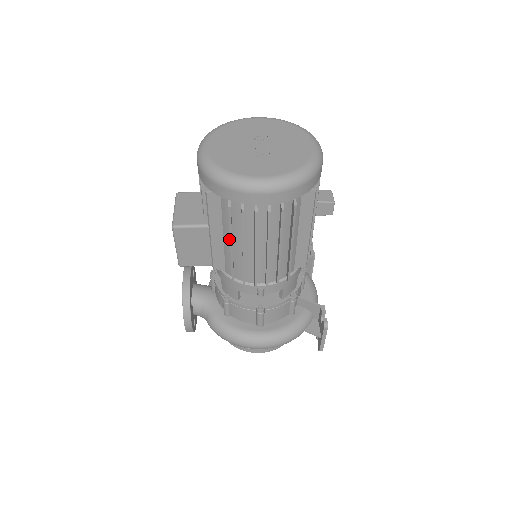
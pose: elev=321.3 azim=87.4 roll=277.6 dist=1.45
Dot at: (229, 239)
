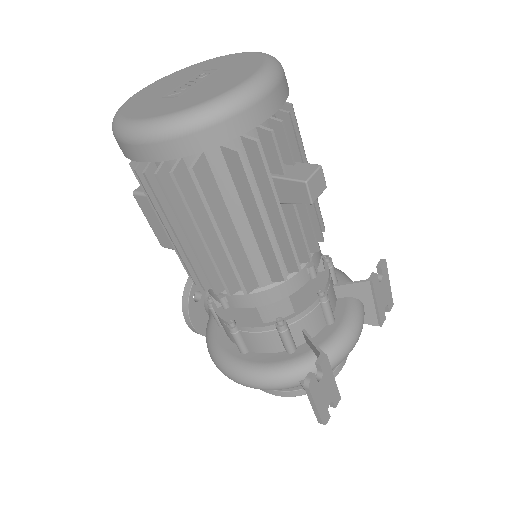
Dot at: occluded
